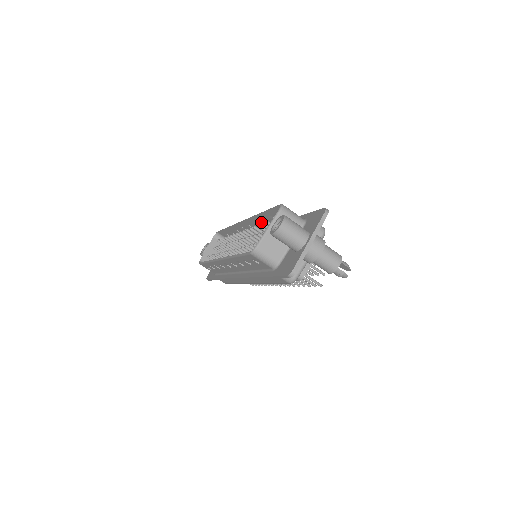
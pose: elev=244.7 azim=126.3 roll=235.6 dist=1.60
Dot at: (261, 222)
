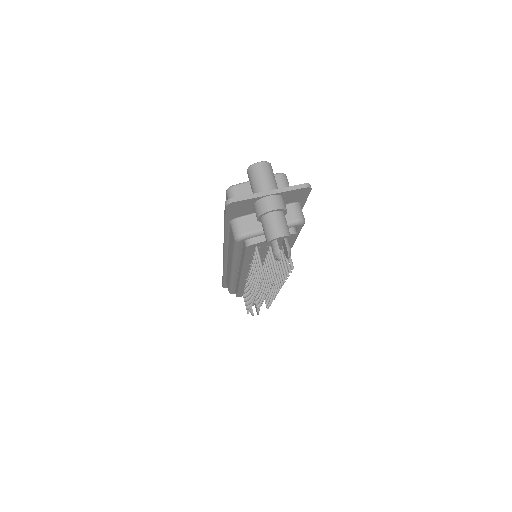
Dot at: occluded
